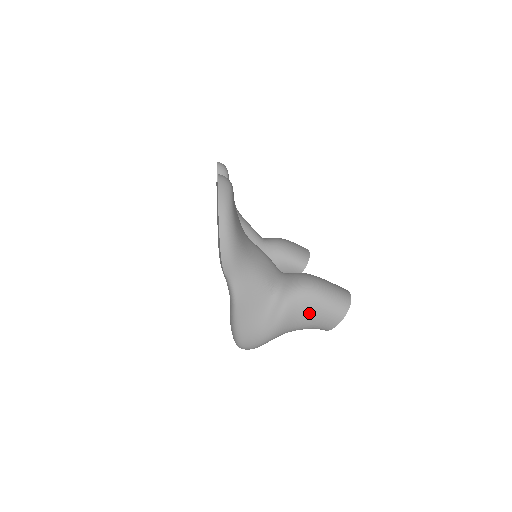
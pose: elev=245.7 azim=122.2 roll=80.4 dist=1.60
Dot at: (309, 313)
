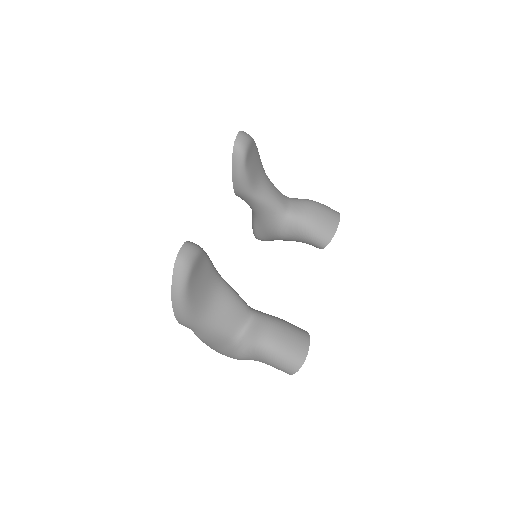
Dot at: (262, 362)
